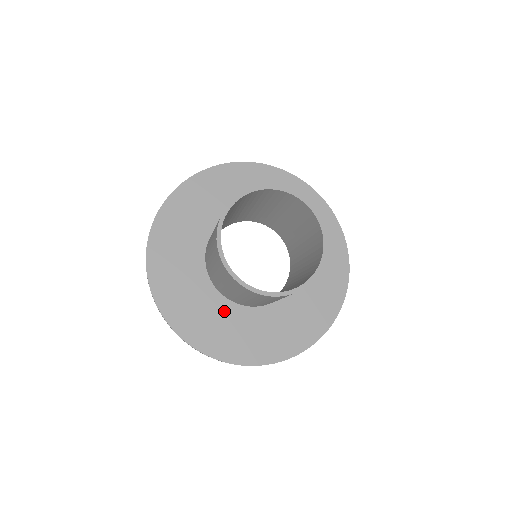
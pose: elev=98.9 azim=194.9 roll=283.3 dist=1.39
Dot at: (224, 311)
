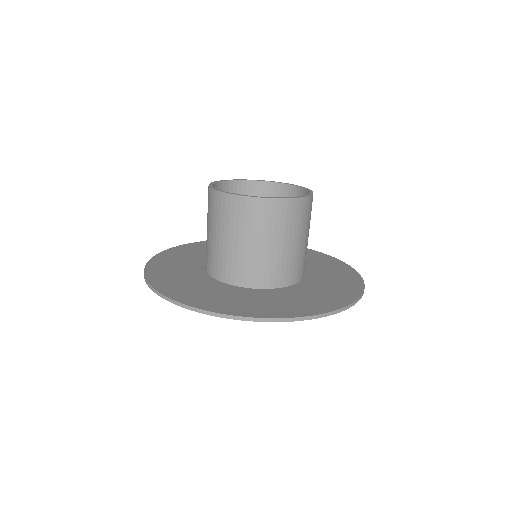
Dot at: (271, 294)
